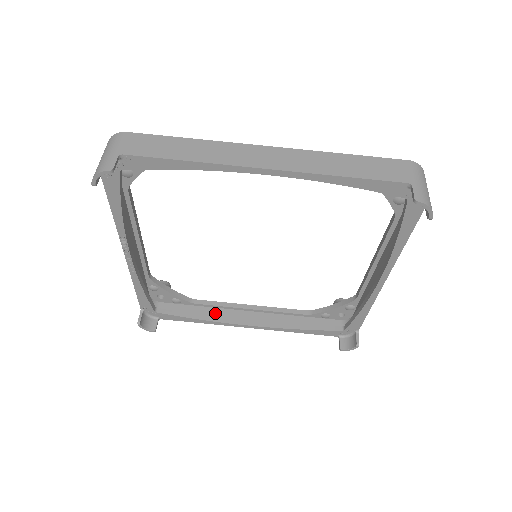
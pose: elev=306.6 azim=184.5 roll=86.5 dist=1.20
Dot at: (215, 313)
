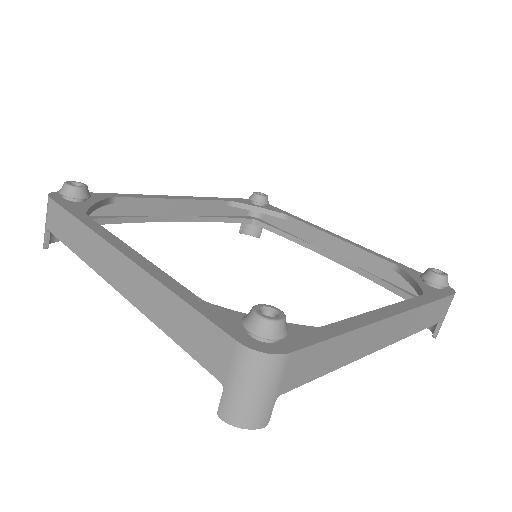
Dot at: (305, 235)
